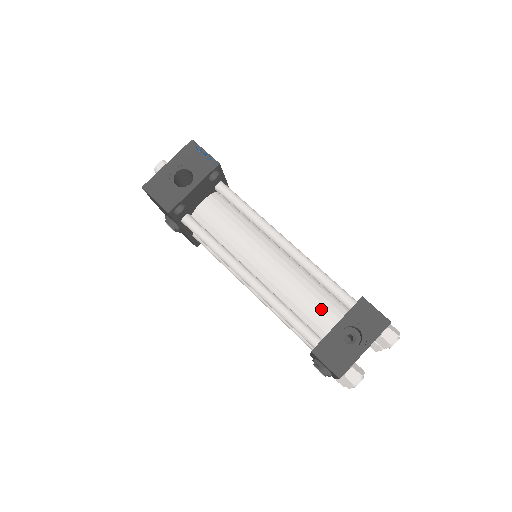
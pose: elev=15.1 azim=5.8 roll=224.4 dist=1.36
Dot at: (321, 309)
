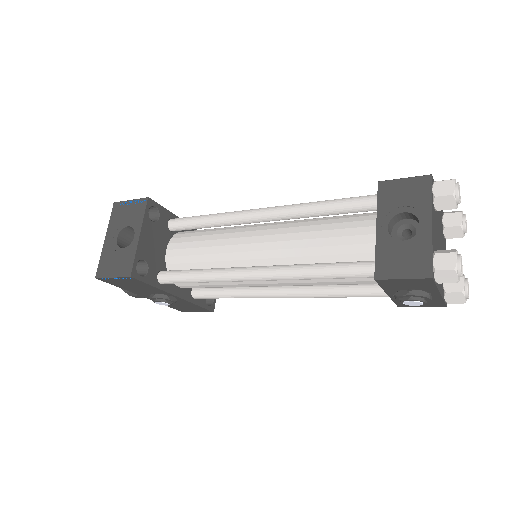
Dot at: (350, 234)
